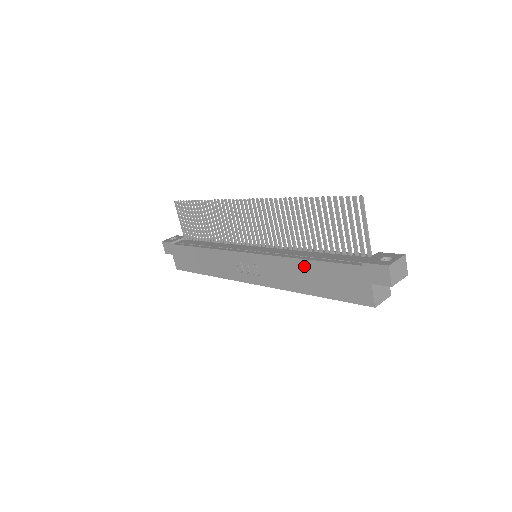
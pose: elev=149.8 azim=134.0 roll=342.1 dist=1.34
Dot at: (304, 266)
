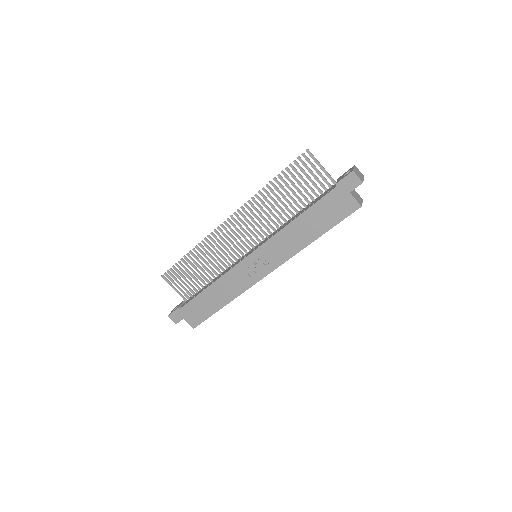
Dot at: (299, 223)
